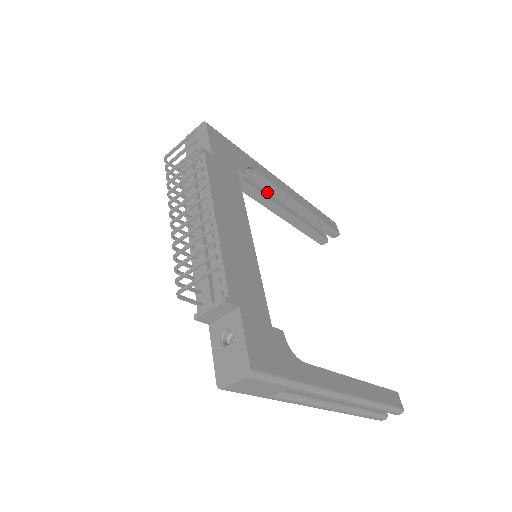
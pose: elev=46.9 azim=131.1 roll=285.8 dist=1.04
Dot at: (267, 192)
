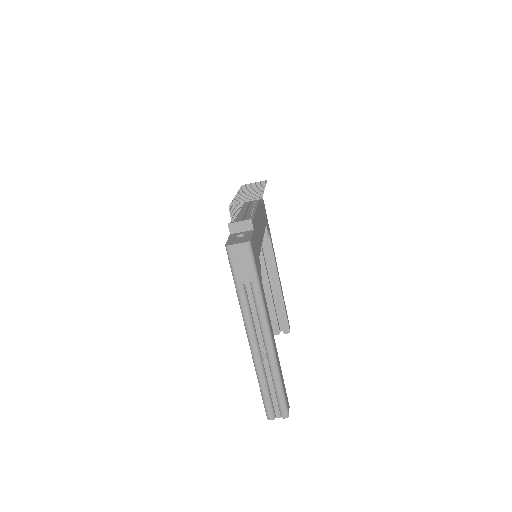
Dot at: (266, 265)
